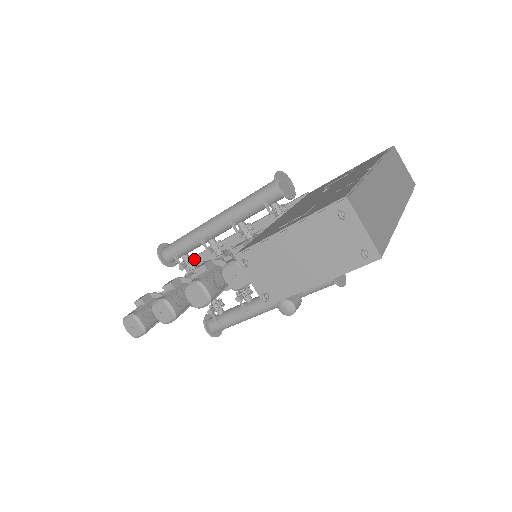
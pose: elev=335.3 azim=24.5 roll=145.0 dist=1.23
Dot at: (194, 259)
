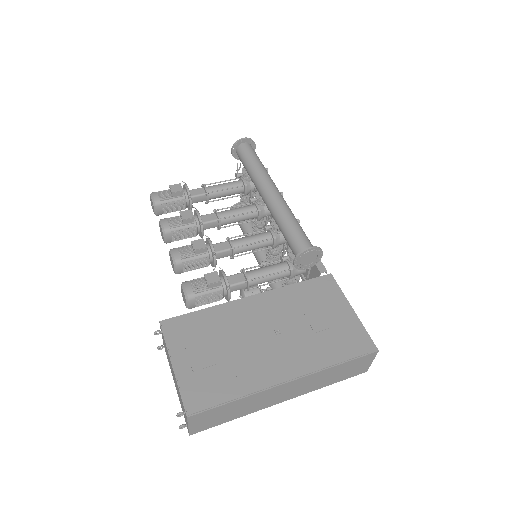
Dot at: occluded
